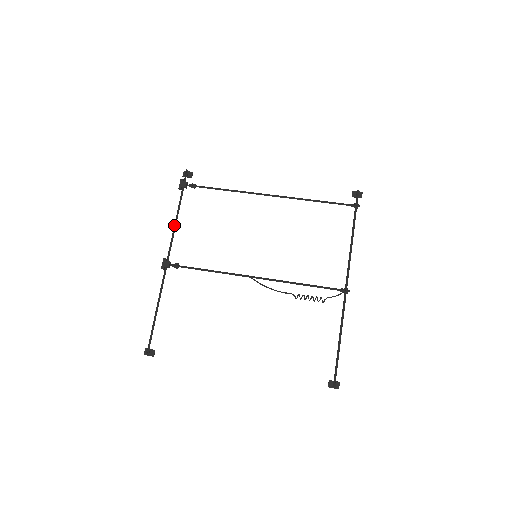
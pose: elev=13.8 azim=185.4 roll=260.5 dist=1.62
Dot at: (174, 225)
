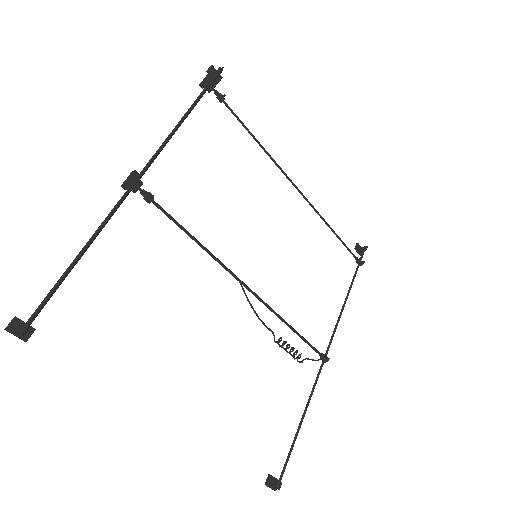
Dot at: (173, 130)
